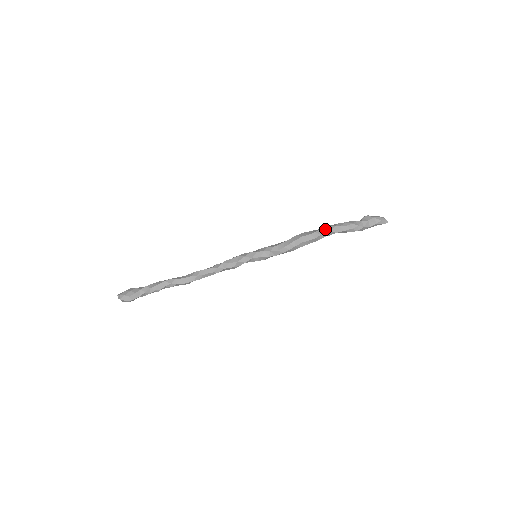
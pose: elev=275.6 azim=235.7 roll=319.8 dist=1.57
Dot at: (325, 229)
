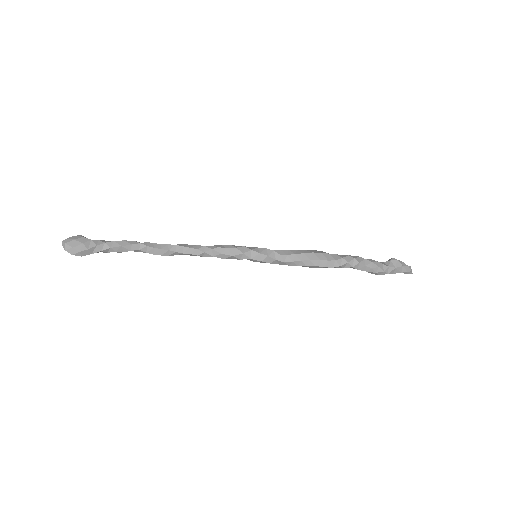
Dot at: (348, 261)
